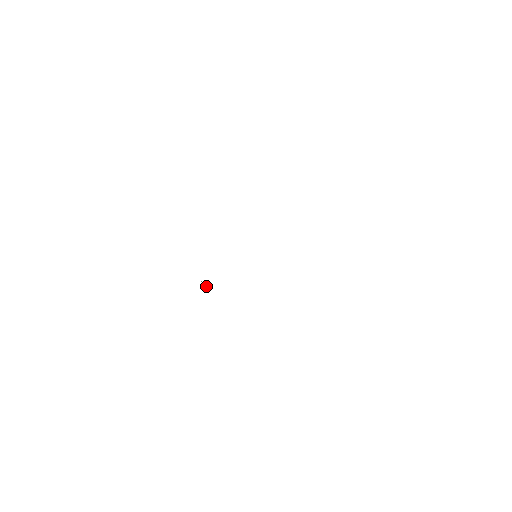
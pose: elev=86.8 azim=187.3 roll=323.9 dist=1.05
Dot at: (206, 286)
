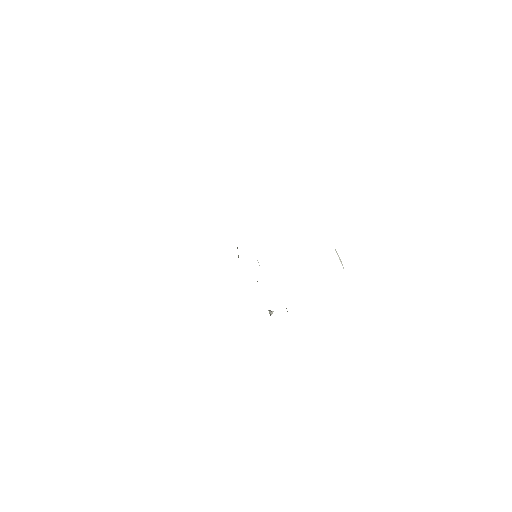
Dot at: (271, 311)
